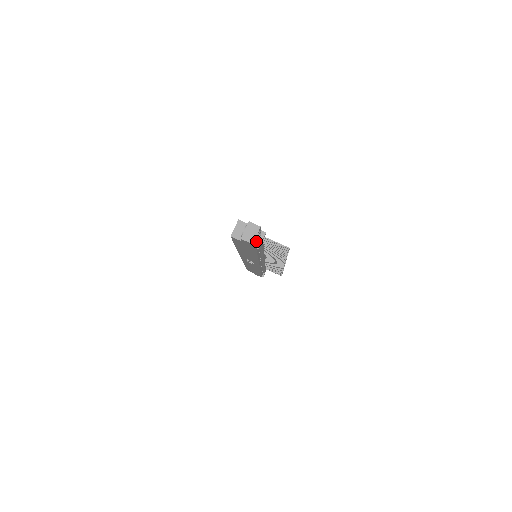
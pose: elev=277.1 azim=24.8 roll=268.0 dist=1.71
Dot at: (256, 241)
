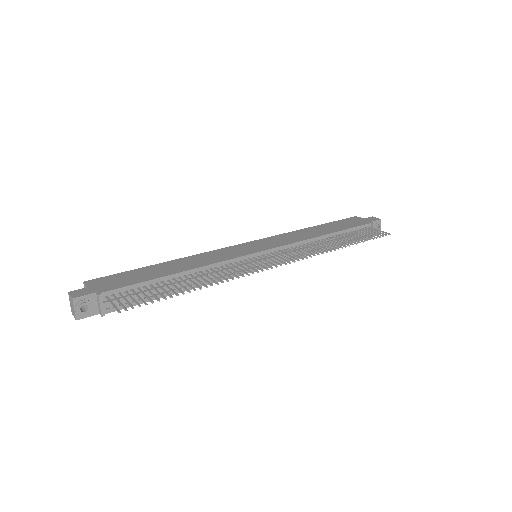
Dot at: (84, 313)
